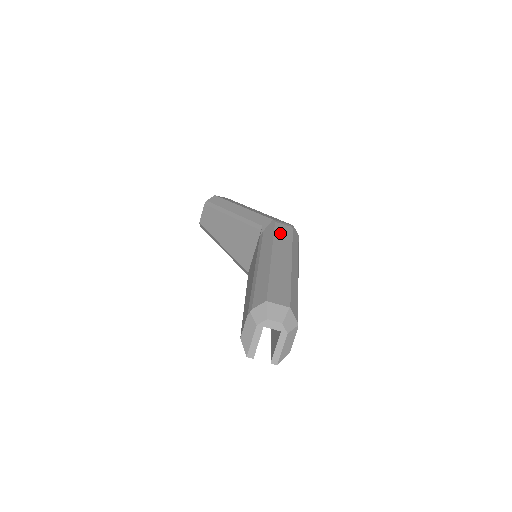
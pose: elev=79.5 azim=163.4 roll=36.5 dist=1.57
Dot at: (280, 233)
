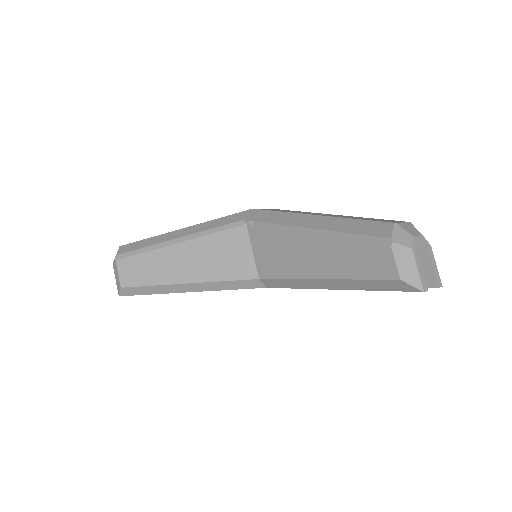
Dot at: (276, 210)
